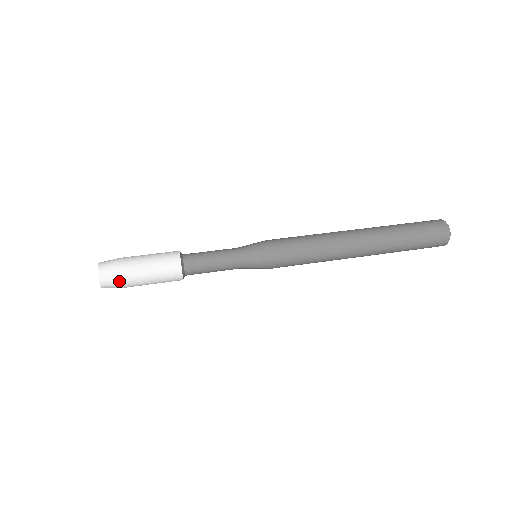
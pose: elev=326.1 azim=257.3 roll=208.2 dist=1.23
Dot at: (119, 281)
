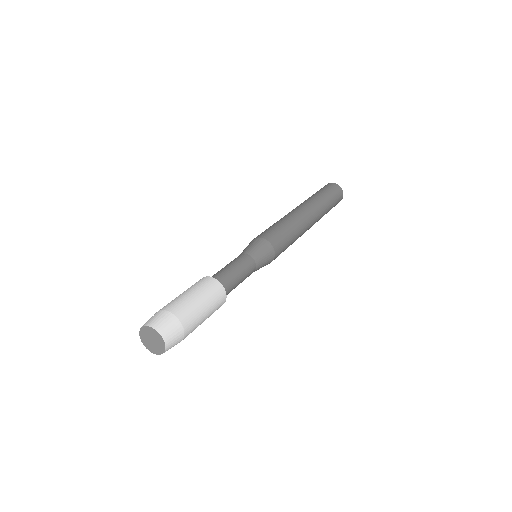
Dot at: occluded
